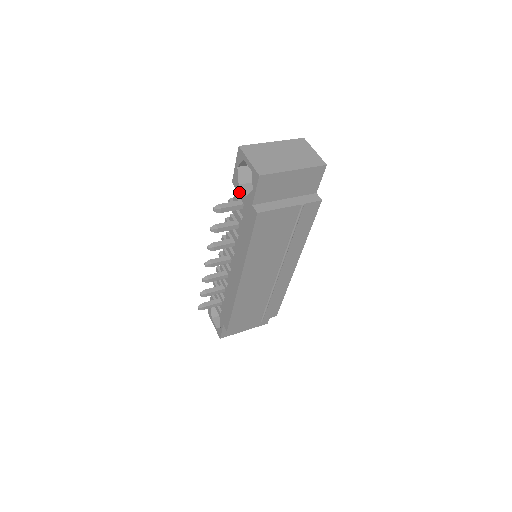
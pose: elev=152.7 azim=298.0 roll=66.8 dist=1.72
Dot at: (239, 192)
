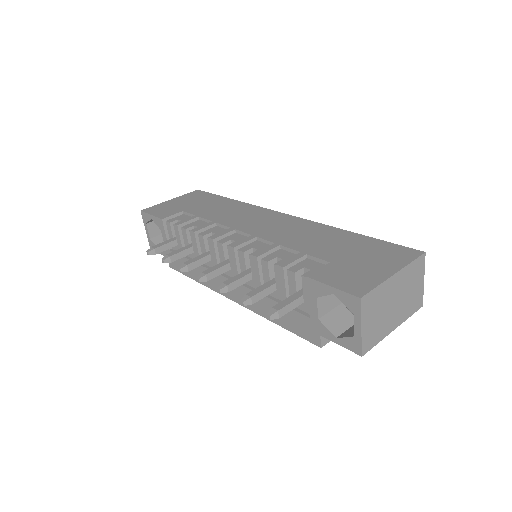
Dot at: (310, 300)
